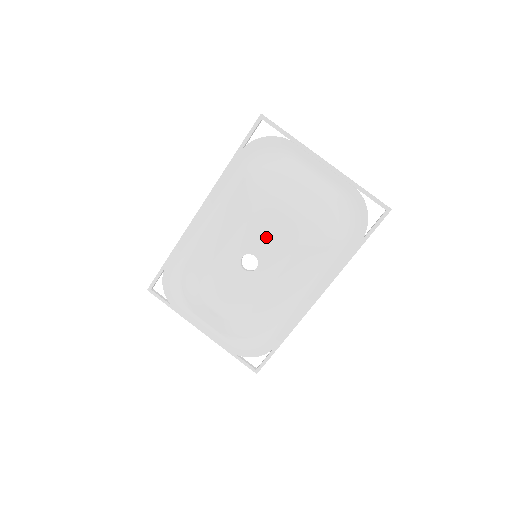
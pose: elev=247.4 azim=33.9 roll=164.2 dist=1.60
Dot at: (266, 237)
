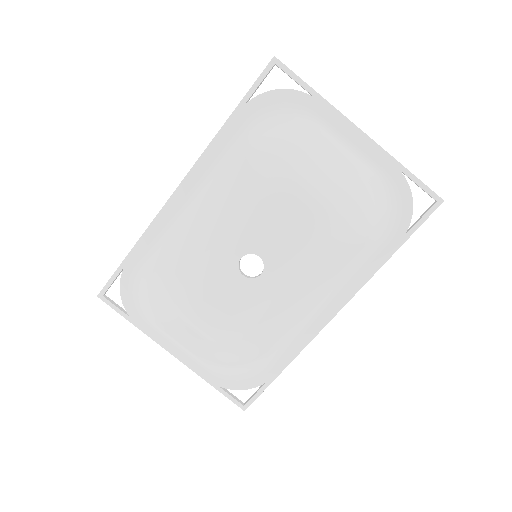
Dot at: (278, 231)
